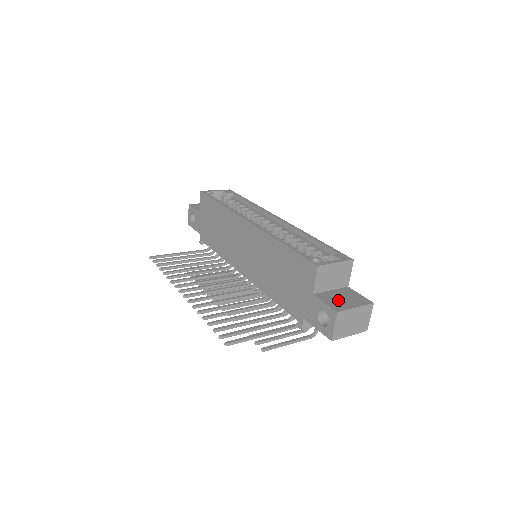
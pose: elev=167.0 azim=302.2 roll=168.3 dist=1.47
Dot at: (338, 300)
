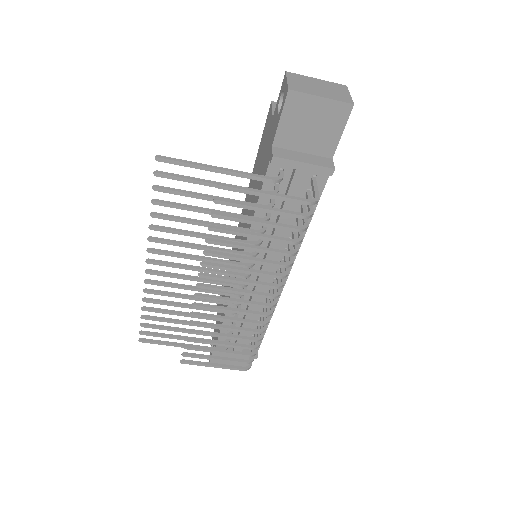
Dot at: occluded
